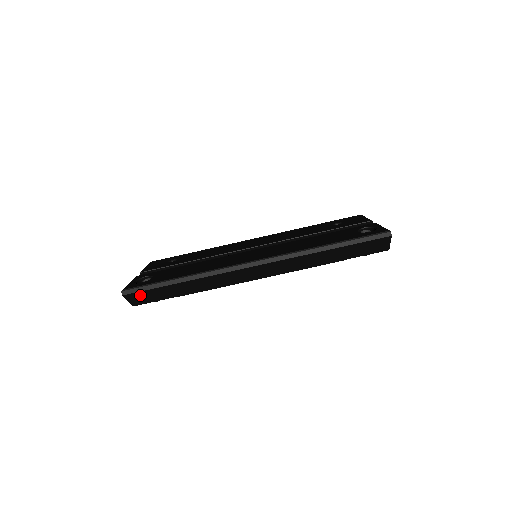
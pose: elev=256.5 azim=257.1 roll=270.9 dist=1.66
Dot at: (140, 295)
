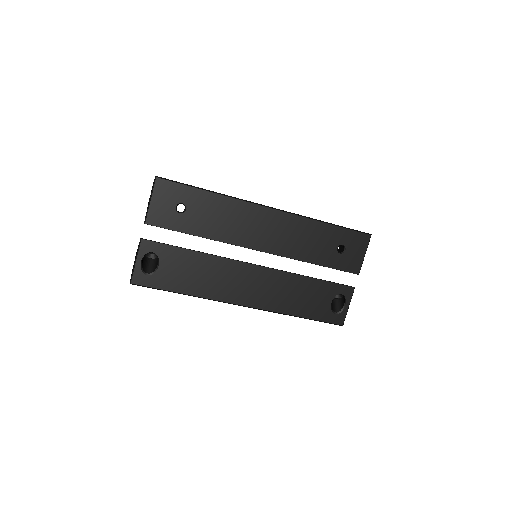
Dot at: occluded
